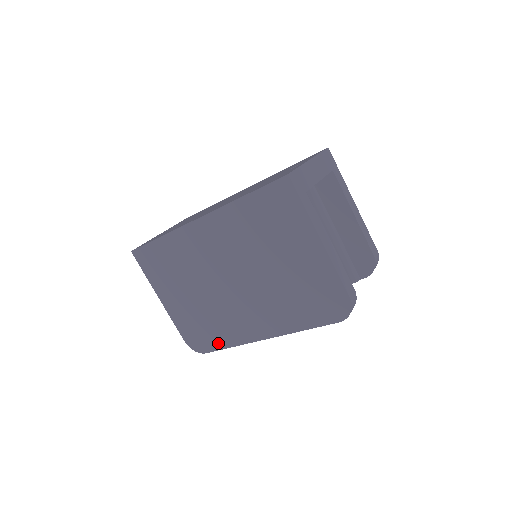
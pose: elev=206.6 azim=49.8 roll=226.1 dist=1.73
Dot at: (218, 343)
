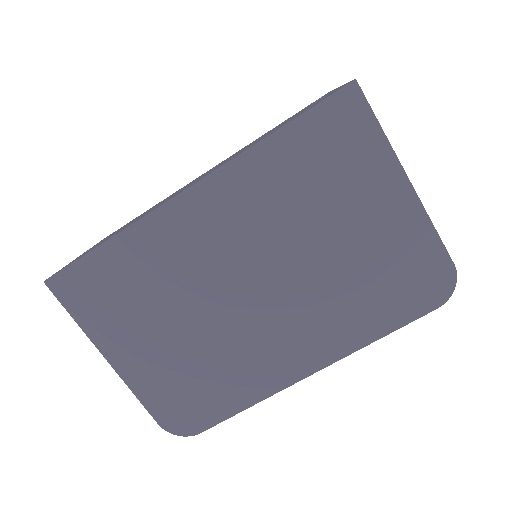
Dot at: (225, 407)
